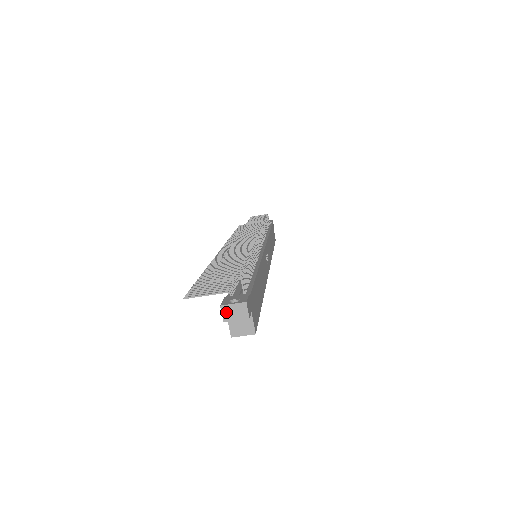
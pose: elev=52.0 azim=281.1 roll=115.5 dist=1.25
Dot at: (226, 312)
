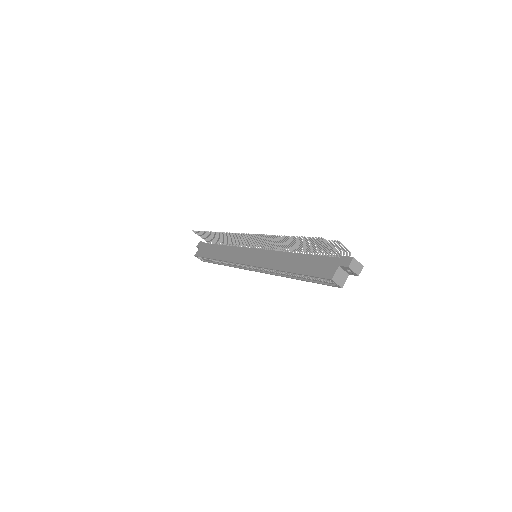
Dot at: (353, 263)
